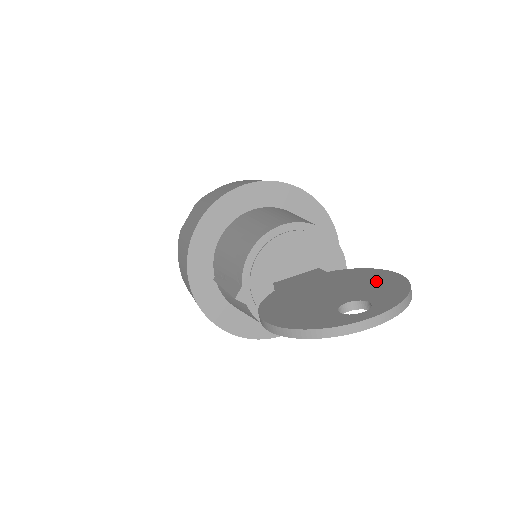
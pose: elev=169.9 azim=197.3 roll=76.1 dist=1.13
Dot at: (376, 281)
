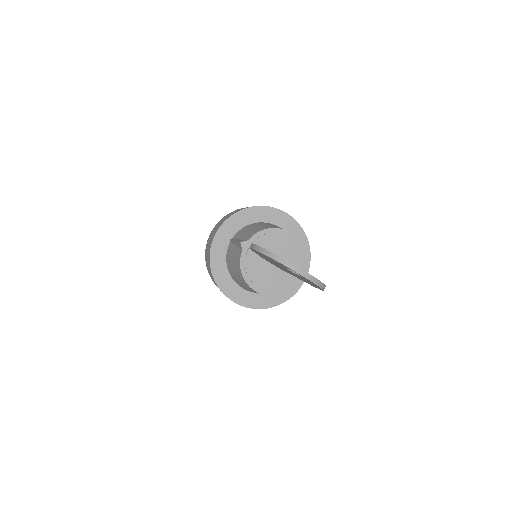
Dot at: occluded
